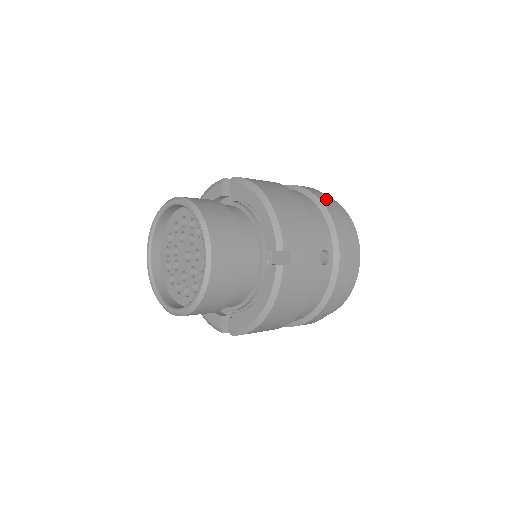
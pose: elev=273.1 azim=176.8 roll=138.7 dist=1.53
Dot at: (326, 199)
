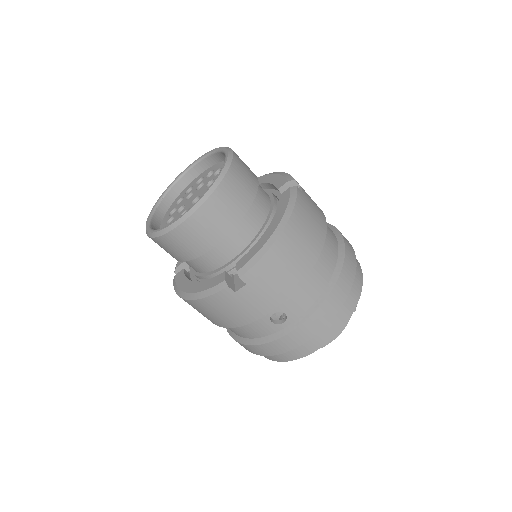
Dot at: (346, 285)
